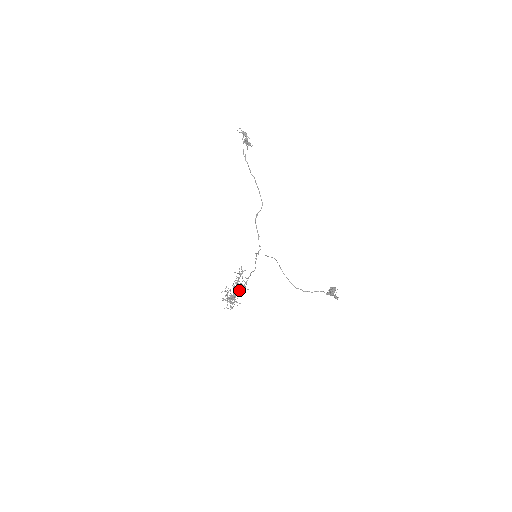
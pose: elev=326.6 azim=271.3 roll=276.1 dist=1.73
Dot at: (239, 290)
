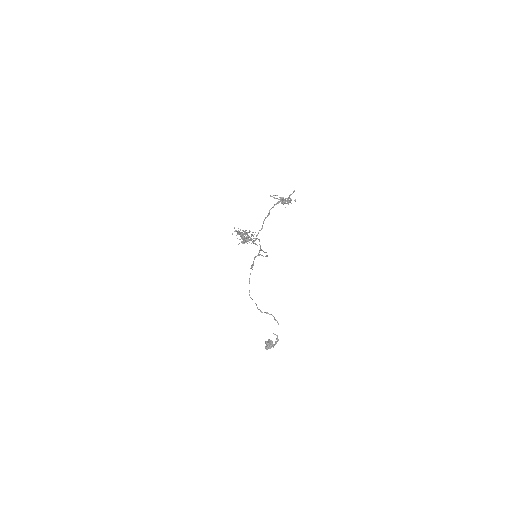
Dot at: occluded
